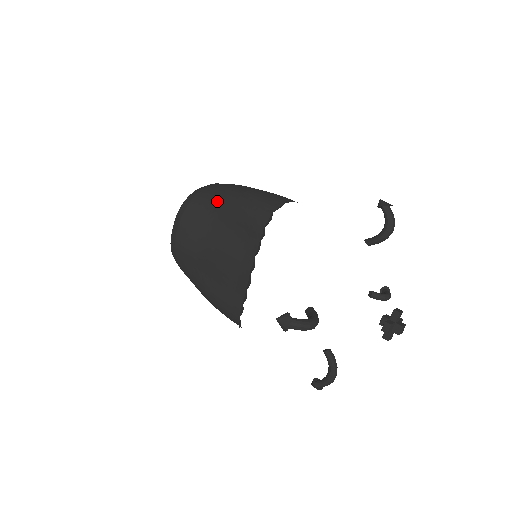
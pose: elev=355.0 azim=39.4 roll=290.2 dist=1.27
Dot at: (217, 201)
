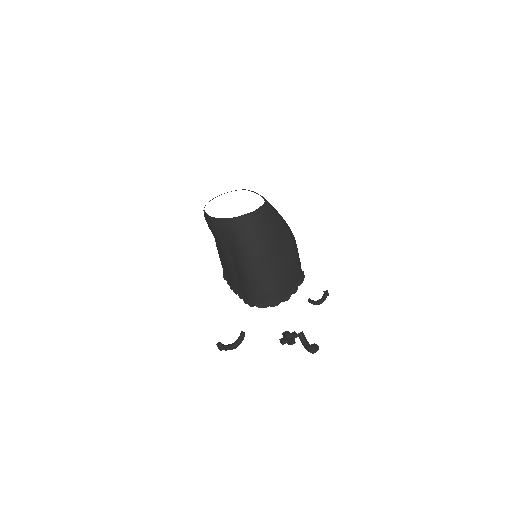
Dot at: (237, 252)
